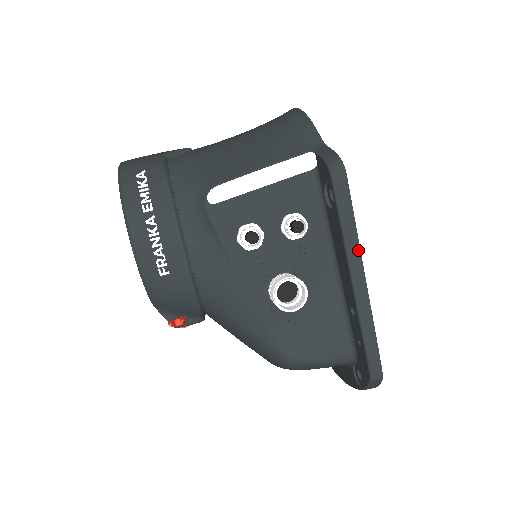
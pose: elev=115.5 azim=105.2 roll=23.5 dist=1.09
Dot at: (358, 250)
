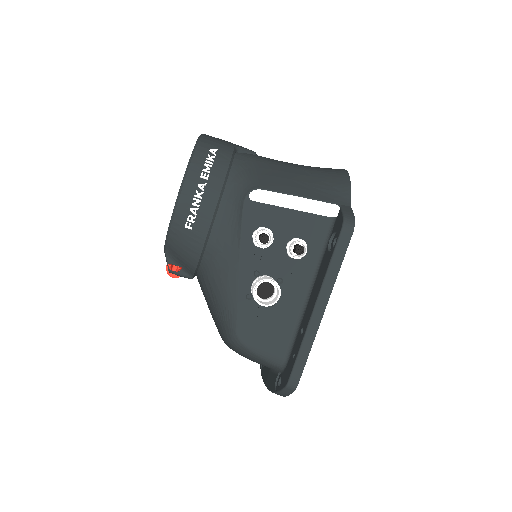
Dot at: (331, 289)
